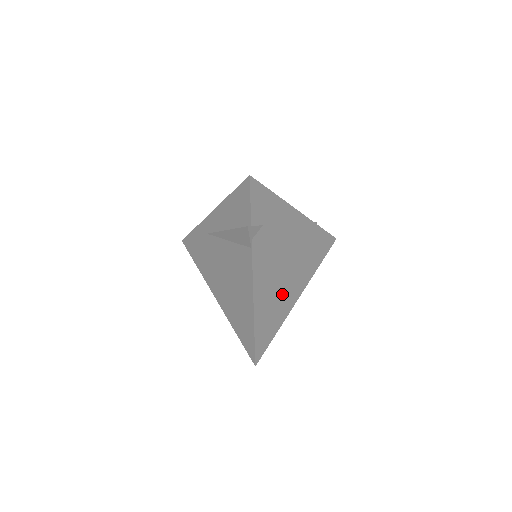
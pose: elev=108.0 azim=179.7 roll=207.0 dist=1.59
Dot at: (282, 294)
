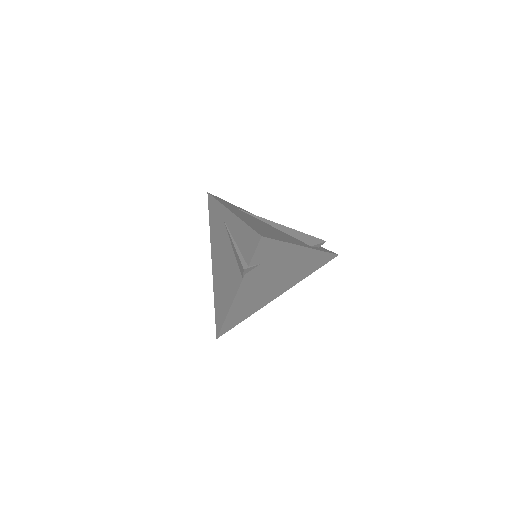
Dot at: (261, 298)
